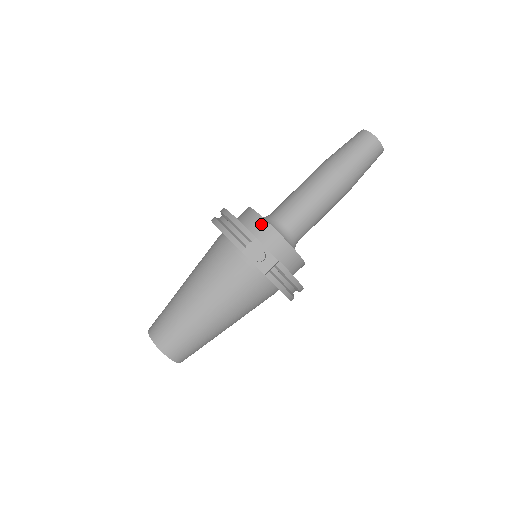
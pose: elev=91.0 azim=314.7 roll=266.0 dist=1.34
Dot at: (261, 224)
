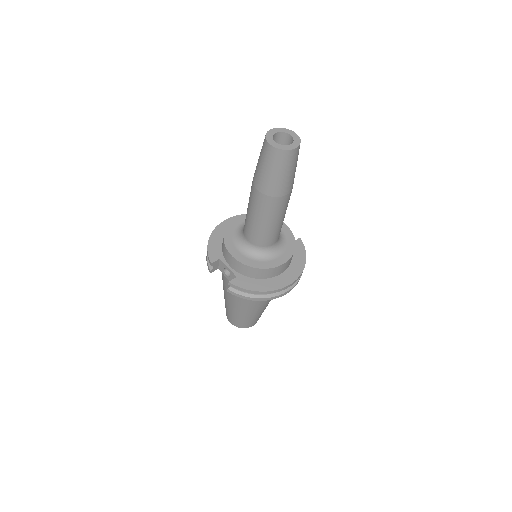
Dot at: (223, 245)
